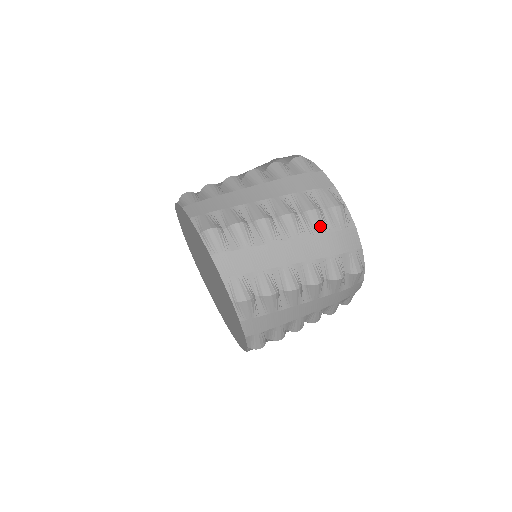
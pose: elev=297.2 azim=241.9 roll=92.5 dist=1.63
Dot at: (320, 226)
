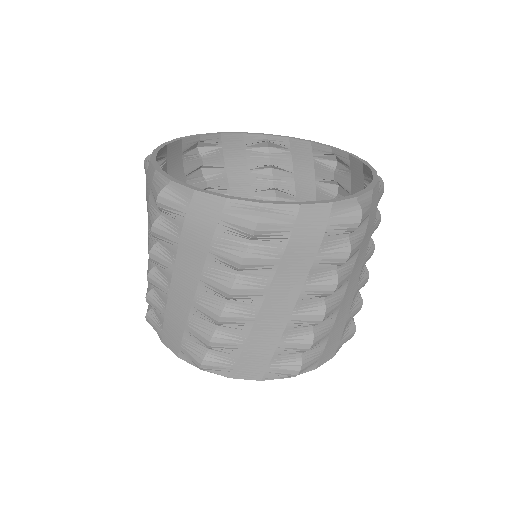
Dot at: (269, 260)
